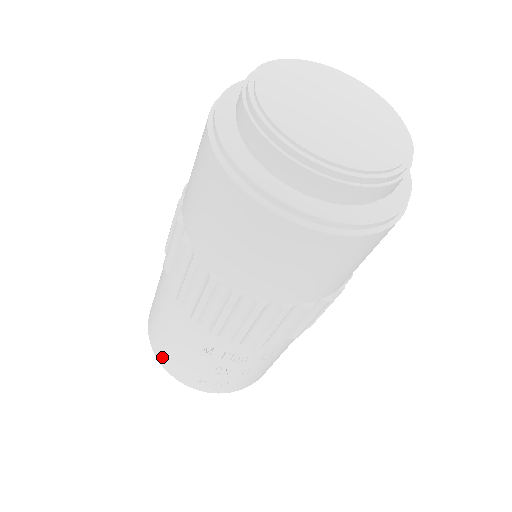
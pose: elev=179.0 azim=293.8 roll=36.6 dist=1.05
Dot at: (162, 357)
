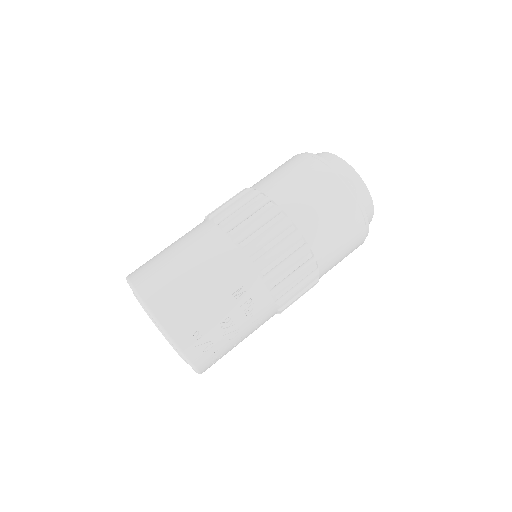
Dot at: (165, 306)
